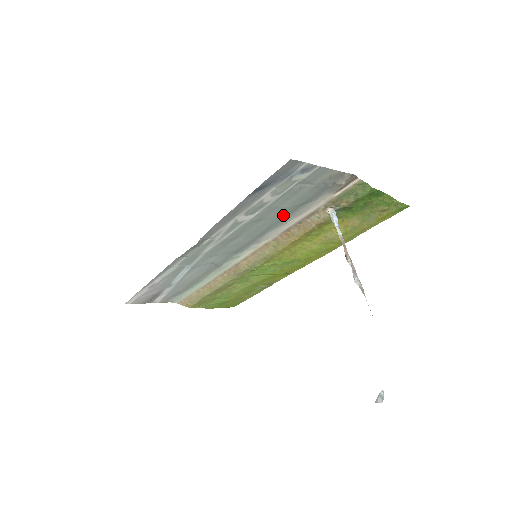
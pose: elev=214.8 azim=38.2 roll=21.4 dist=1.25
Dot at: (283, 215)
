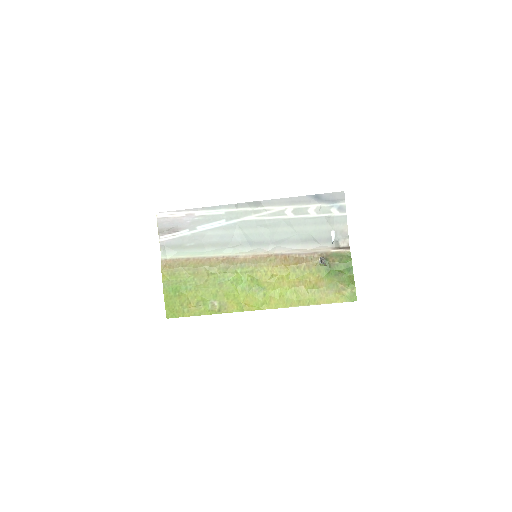
Dot at: (300, 238)
